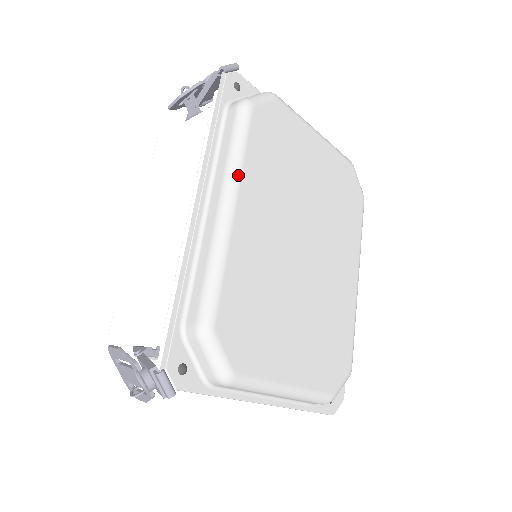
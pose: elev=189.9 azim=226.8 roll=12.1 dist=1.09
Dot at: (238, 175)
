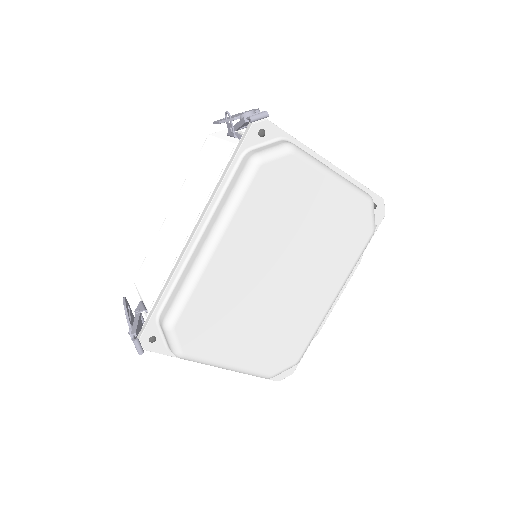
Dot at: (227, 223)
